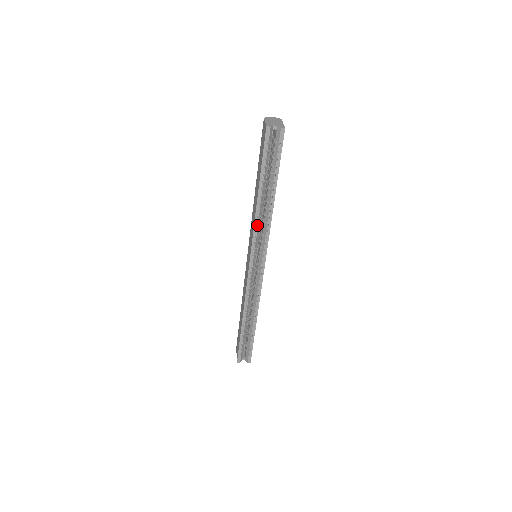
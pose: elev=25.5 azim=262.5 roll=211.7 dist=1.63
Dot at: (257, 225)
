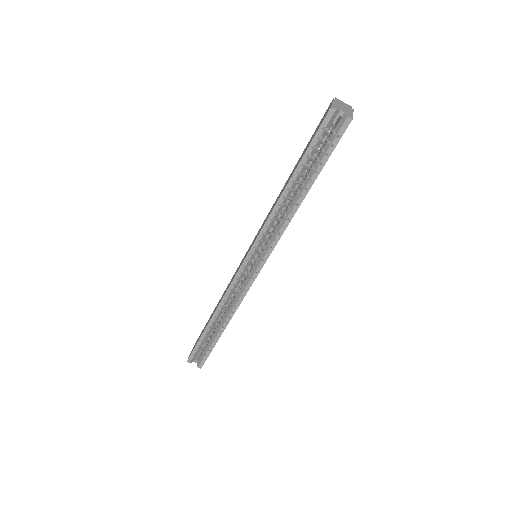
Dot at: (270, 221)
